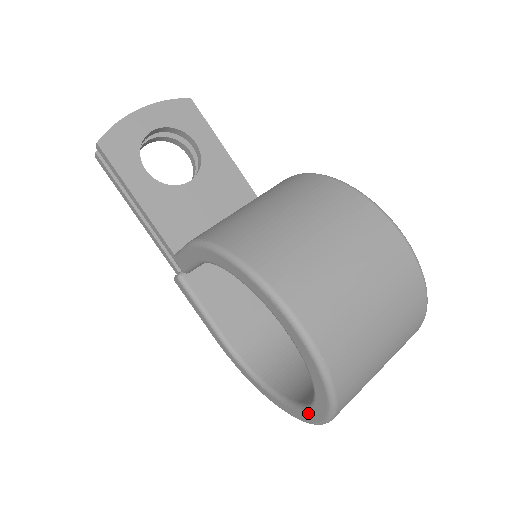
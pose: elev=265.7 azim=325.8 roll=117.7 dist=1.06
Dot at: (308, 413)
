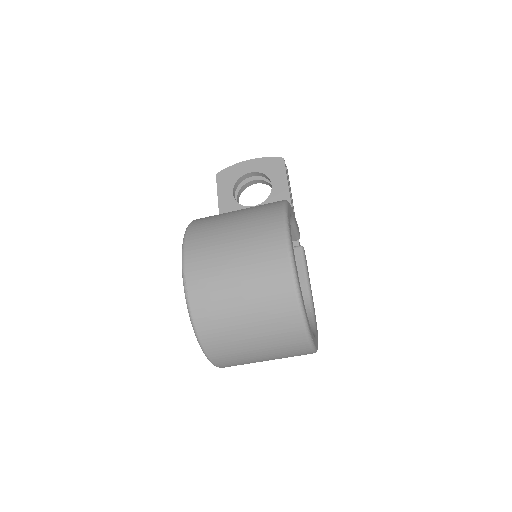
Dot at: occluded
